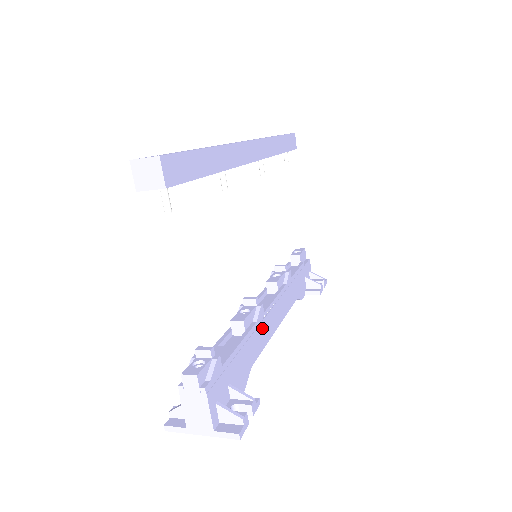
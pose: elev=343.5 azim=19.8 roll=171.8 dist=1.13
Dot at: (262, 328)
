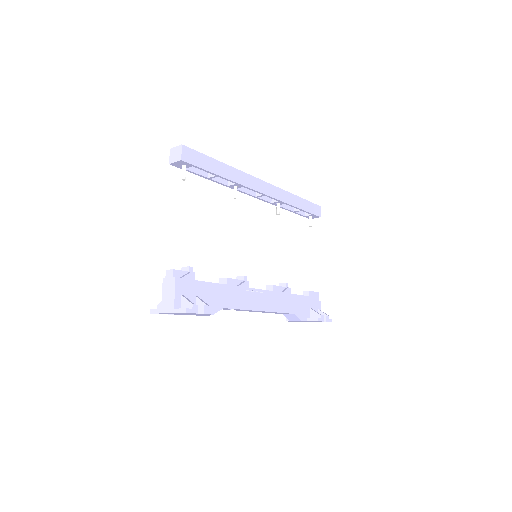
Dot at: (243, 295)
